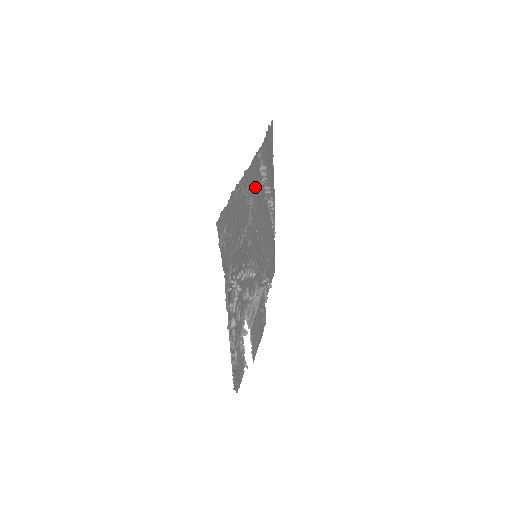
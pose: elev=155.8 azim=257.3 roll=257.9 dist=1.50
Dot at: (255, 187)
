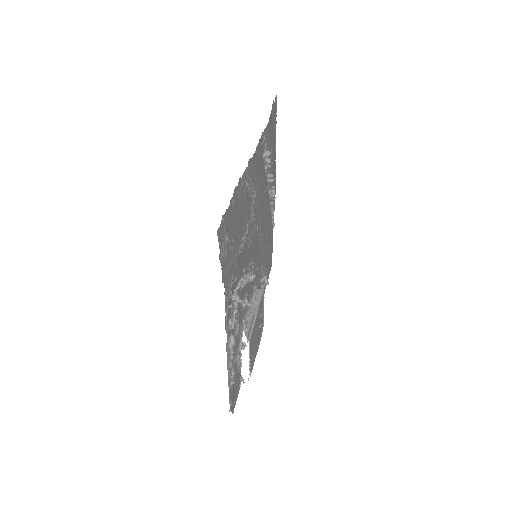
Dot at: (258, 177)
